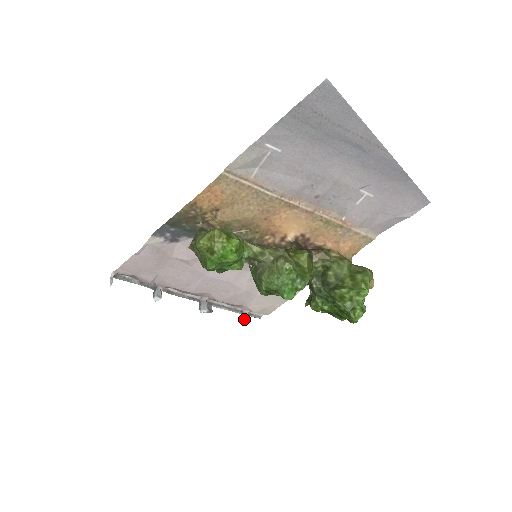
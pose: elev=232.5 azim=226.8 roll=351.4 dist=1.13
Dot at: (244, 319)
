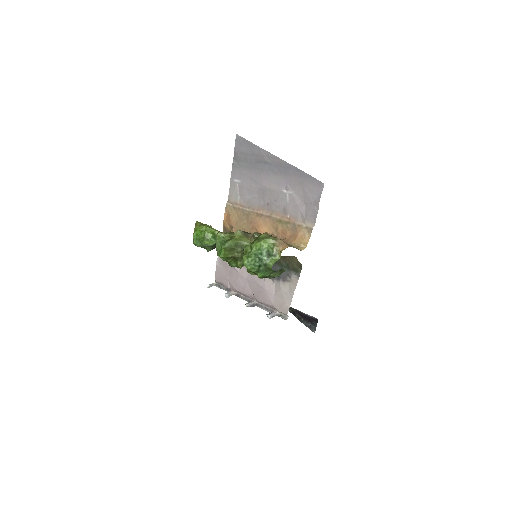
Dot at: (269, 314)
